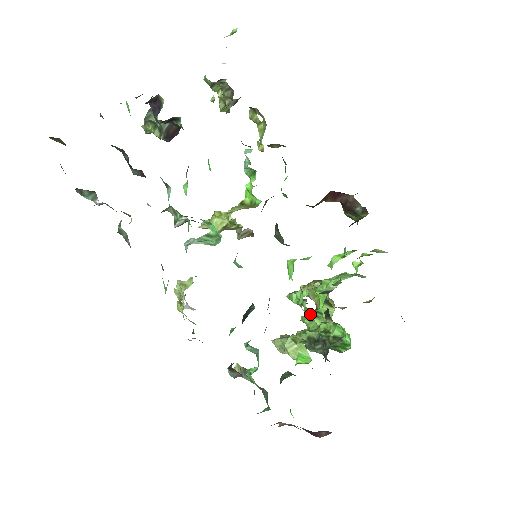
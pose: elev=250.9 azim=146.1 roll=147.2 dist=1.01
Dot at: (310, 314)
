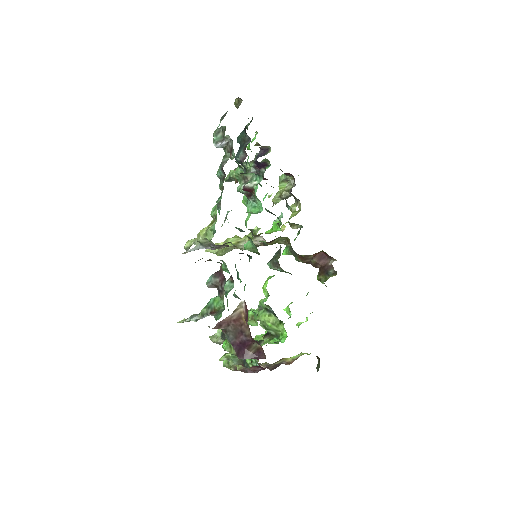
Dot at: (263, 315)
